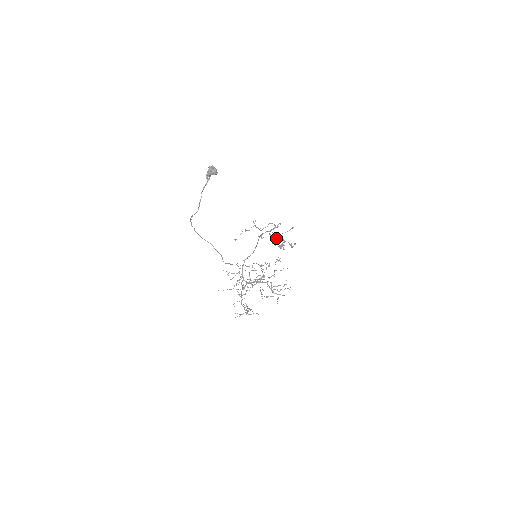
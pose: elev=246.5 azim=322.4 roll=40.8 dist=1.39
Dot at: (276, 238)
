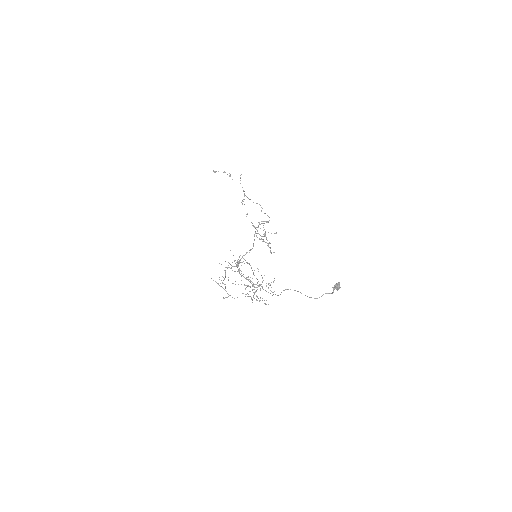
Dot at: occluded
